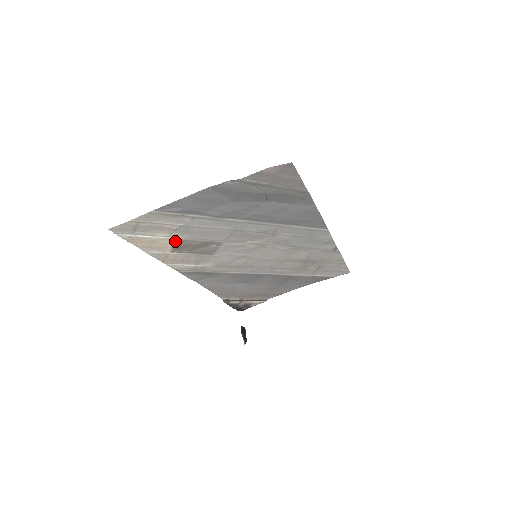
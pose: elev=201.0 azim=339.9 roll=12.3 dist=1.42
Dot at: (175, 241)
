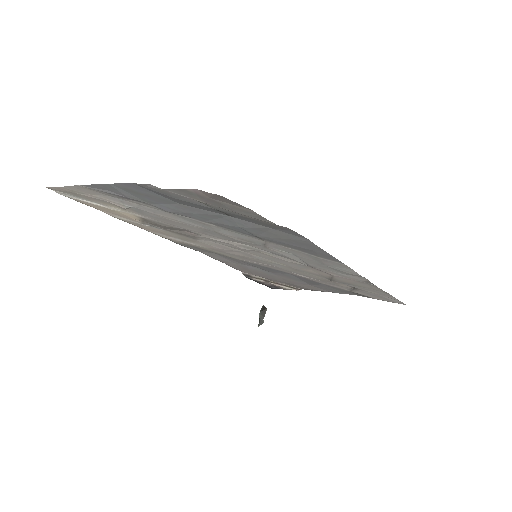
Dot at: (137, 216)
